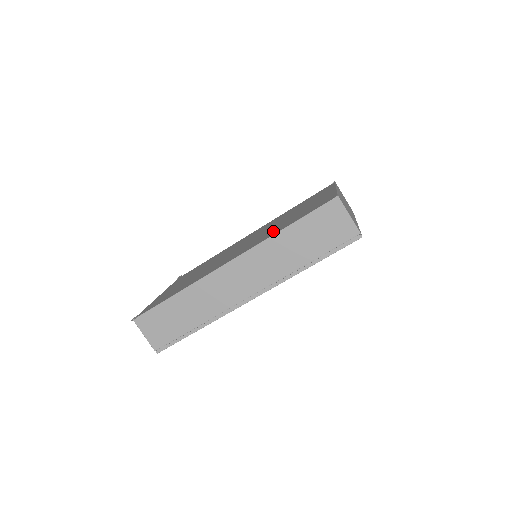
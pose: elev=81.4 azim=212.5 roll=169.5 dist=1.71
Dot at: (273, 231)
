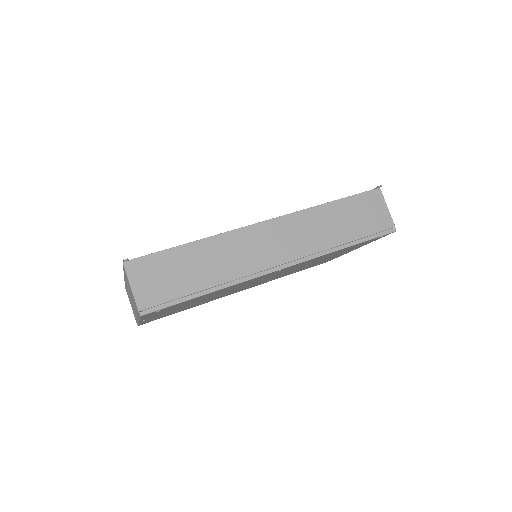
Dot at: occluded
